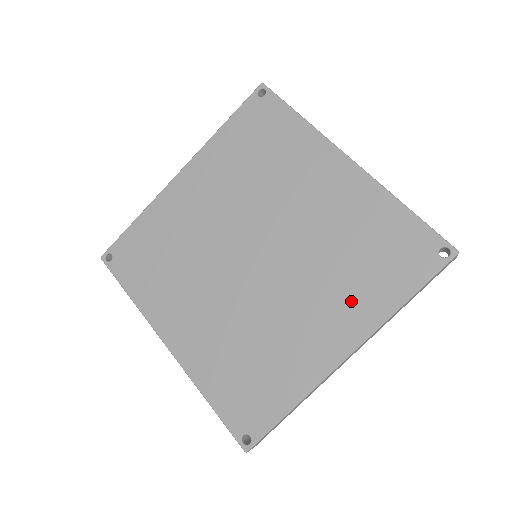
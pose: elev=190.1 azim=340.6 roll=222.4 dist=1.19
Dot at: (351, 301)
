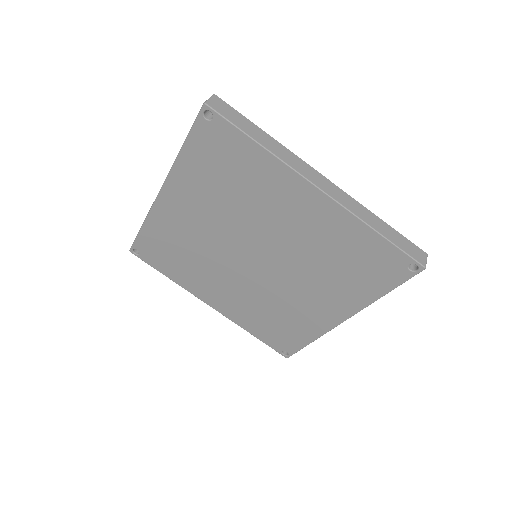
Dot at: (340, 293)
